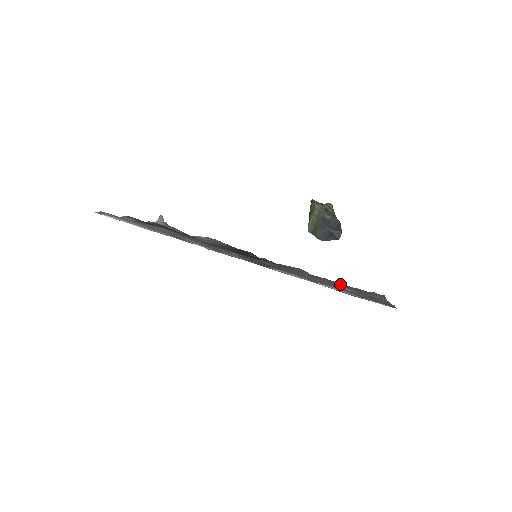
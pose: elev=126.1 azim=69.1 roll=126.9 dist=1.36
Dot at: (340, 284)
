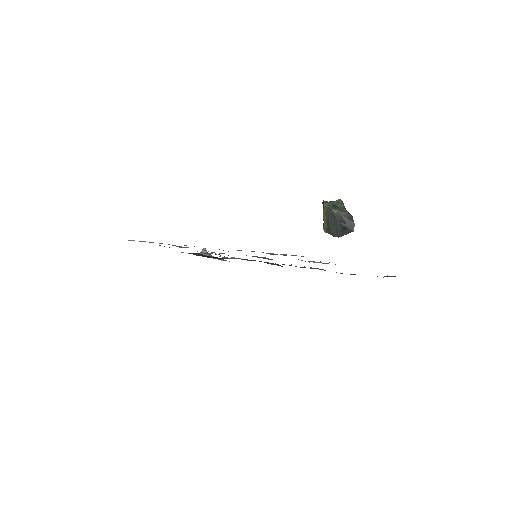
Dot at: occluded
